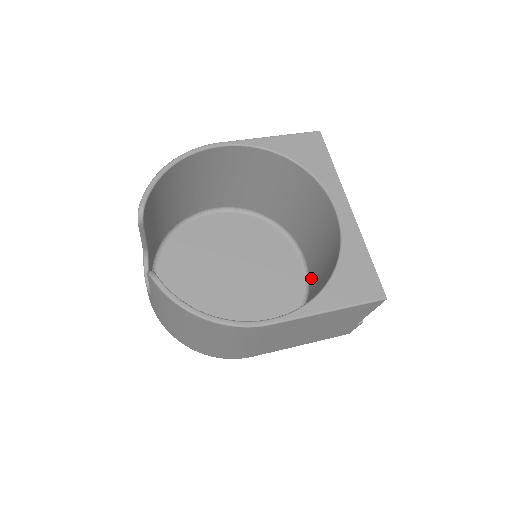
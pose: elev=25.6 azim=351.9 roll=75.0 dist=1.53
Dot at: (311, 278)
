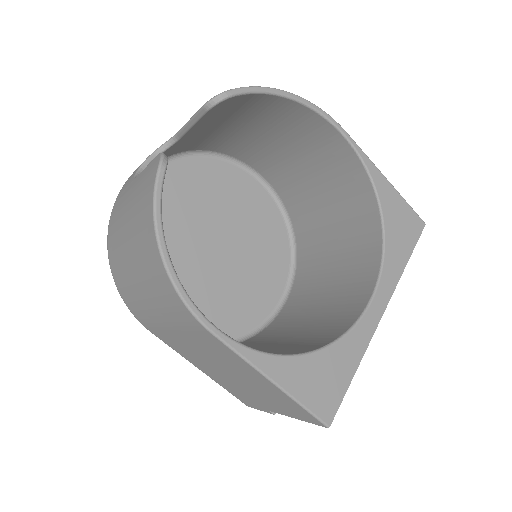
Dot at: (272, 326)
